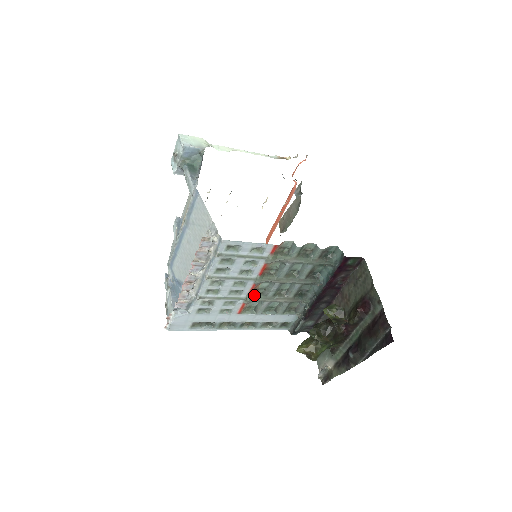
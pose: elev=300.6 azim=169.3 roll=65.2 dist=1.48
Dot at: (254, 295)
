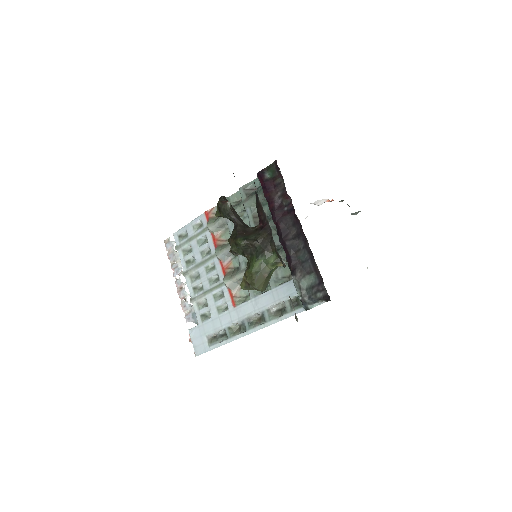
Dot at: (230, 275)
